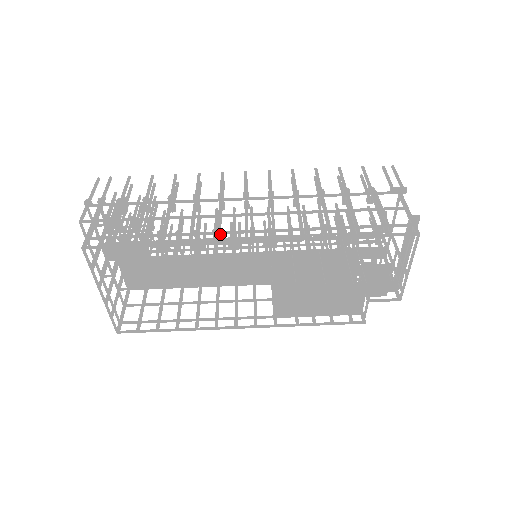
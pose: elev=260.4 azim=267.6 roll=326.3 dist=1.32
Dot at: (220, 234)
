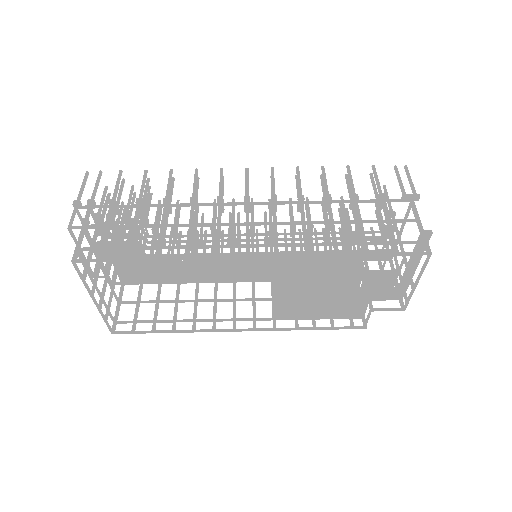
Dot at: (219, 248)
